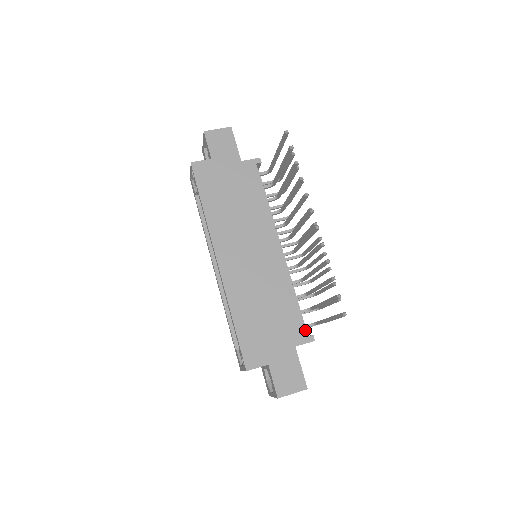
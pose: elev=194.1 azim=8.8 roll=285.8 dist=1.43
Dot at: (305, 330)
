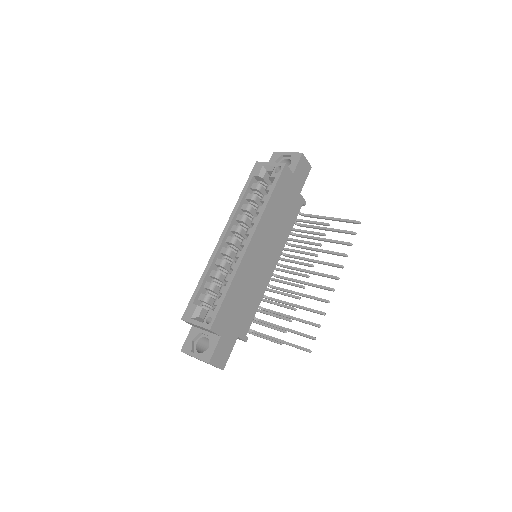
Dot at: occluded
